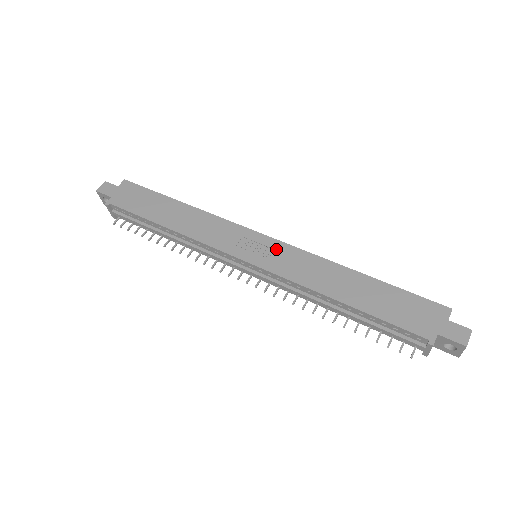
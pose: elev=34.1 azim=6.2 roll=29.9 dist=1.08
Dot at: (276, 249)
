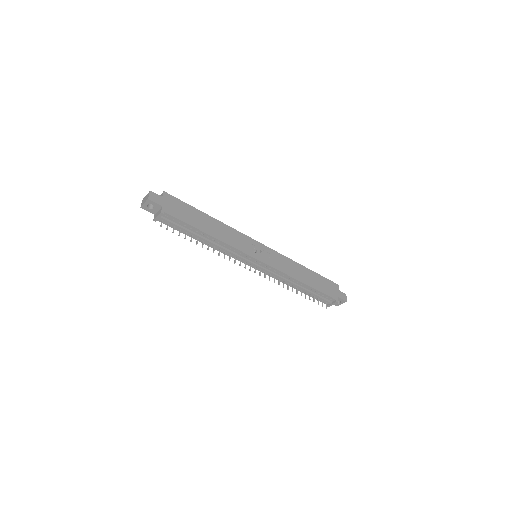
Dot at: (270, 253)
